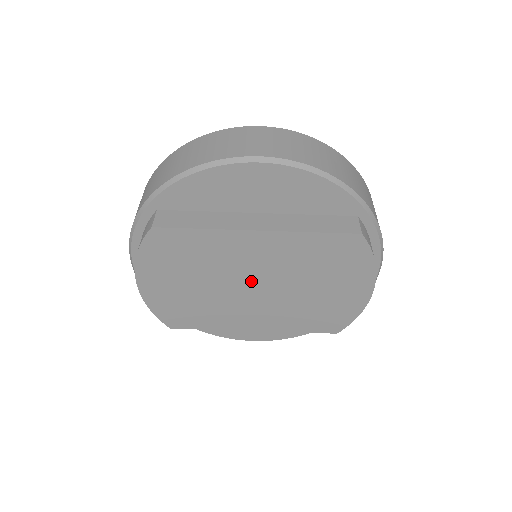
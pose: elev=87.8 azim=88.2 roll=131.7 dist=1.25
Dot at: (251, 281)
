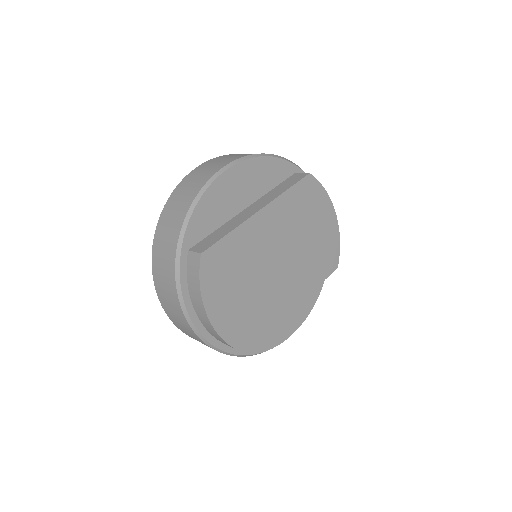
Dot at: (275, 258)
